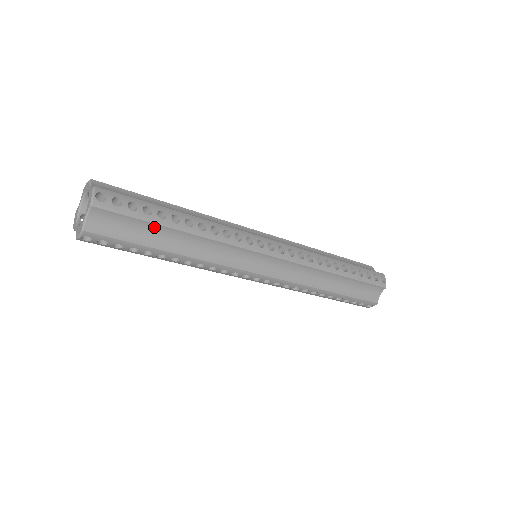
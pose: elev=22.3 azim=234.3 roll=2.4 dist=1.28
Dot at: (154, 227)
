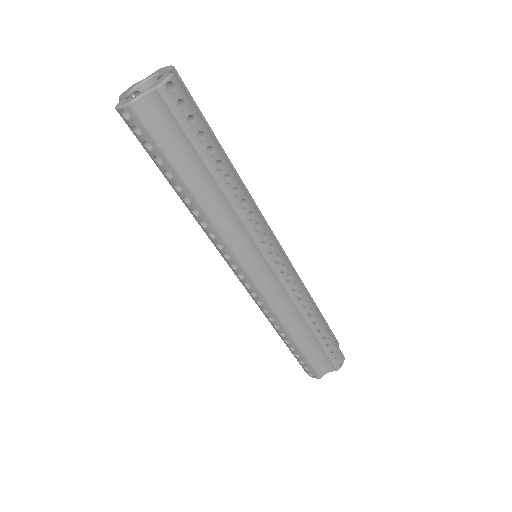
Dot at: (210, 132)
